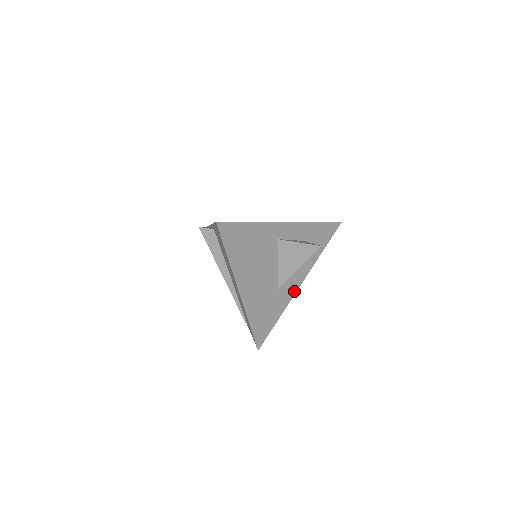
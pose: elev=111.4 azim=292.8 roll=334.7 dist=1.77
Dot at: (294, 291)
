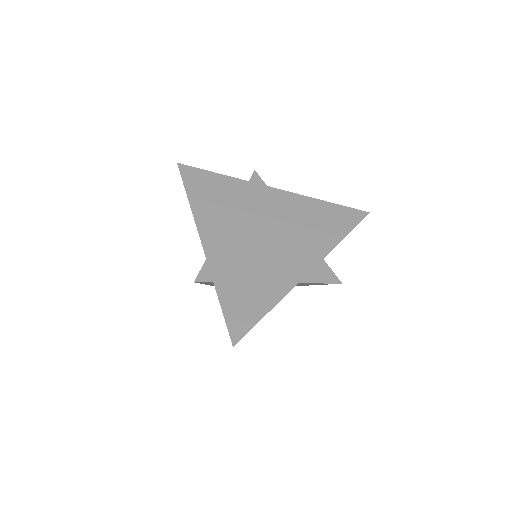
Dot at: occluded
